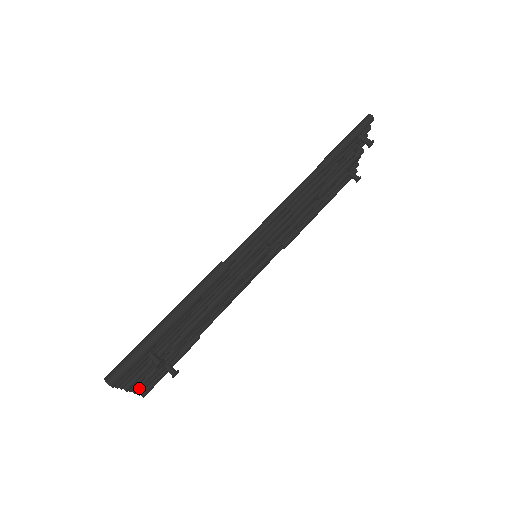
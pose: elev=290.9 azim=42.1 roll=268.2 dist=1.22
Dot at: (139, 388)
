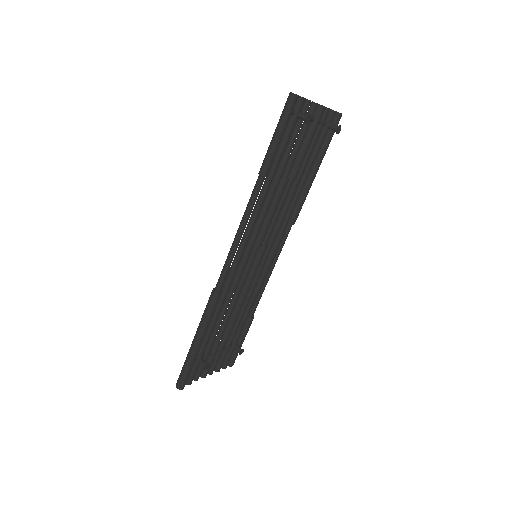
Dot at: (219, 368)
